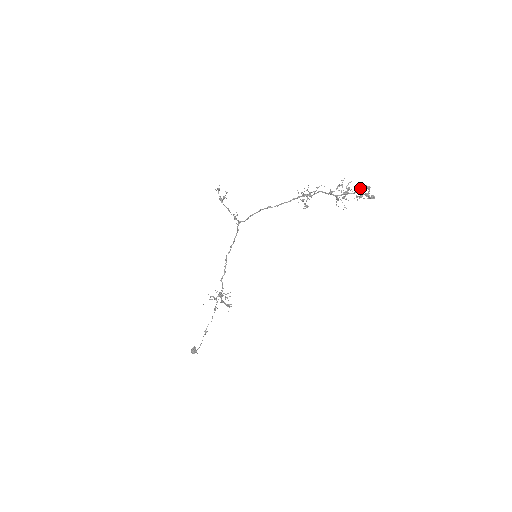
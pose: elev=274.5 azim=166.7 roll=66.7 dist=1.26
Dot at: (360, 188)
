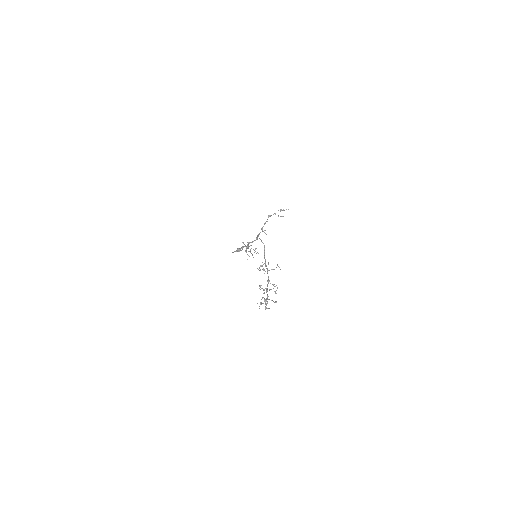
Dot at: occluded
